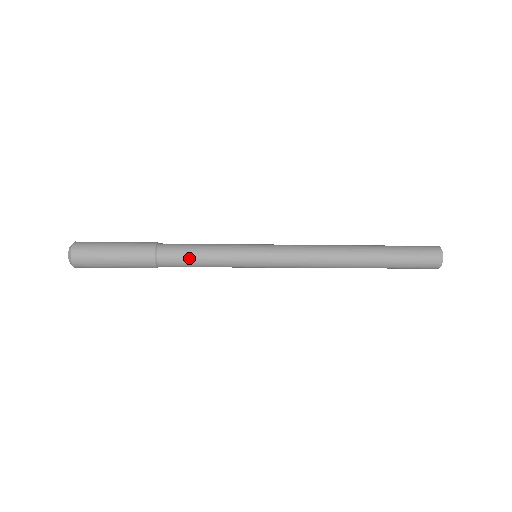
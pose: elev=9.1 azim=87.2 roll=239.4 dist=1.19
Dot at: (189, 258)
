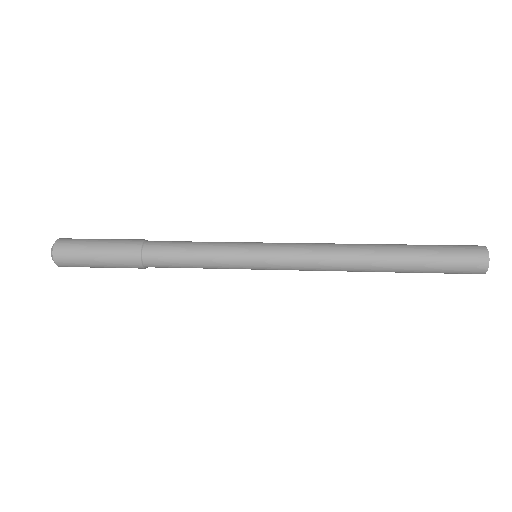
Dot at: (179, 264)
